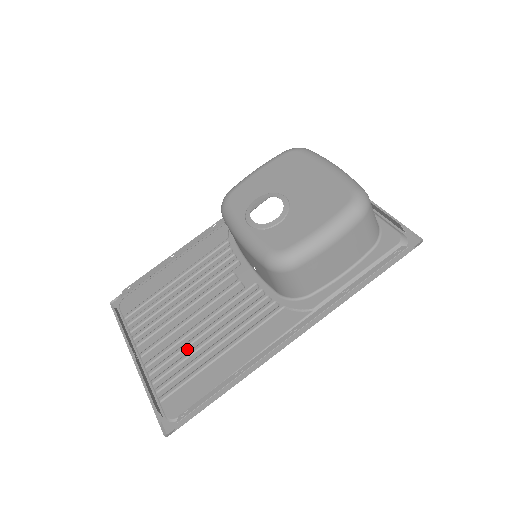
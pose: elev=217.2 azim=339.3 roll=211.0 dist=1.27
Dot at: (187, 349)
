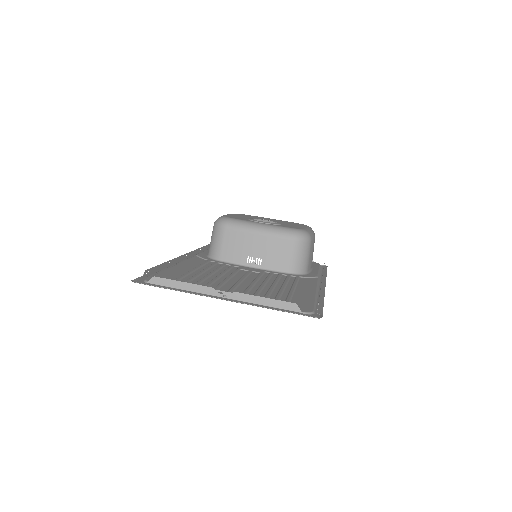
Dot at: (263, 291)
